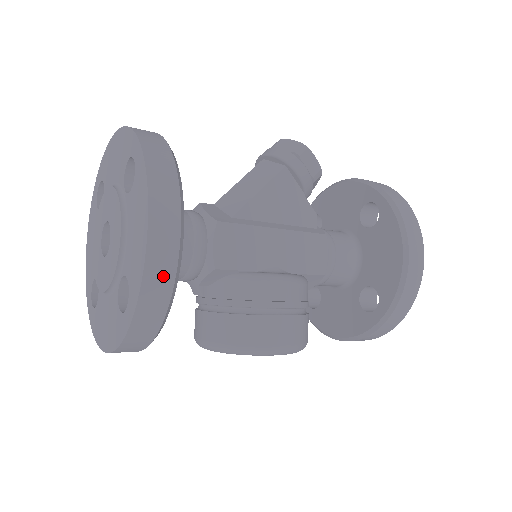
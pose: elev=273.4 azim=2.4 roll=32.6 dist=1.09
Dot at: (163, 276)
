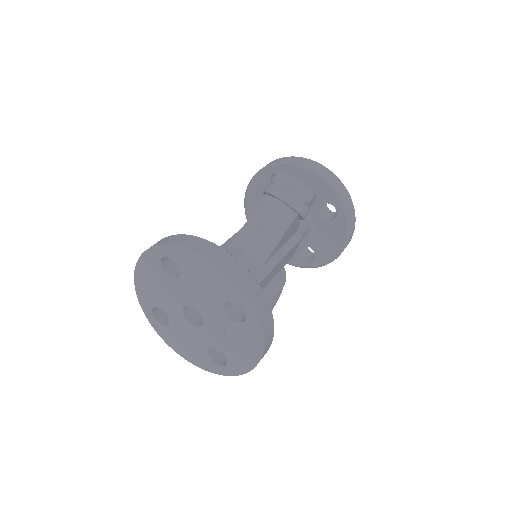
Dot at: occluded
